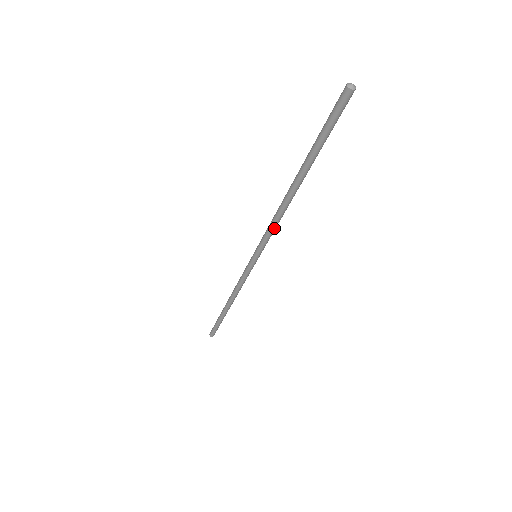
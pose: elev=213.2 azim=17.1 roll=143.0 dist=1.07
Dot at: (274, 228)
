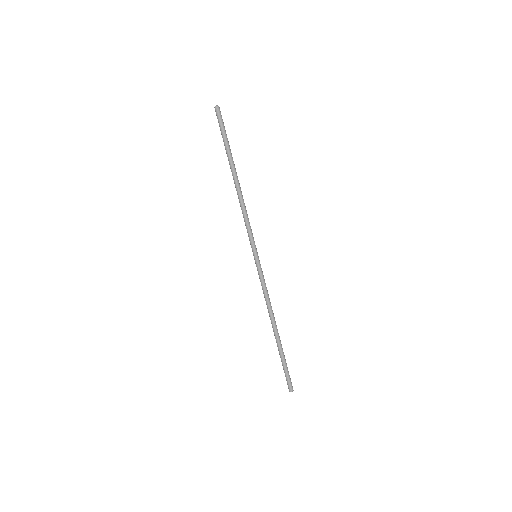
Dot at: (247, 219)
